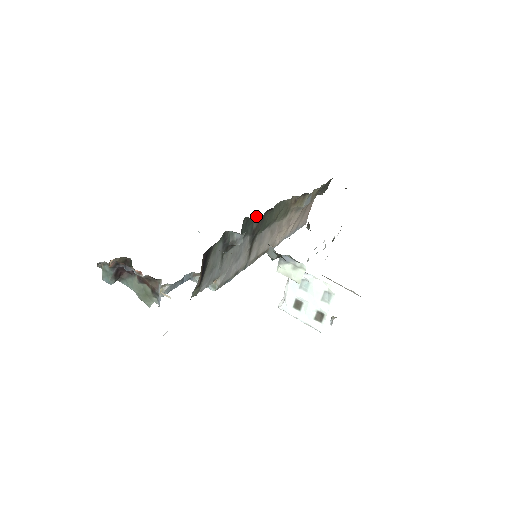
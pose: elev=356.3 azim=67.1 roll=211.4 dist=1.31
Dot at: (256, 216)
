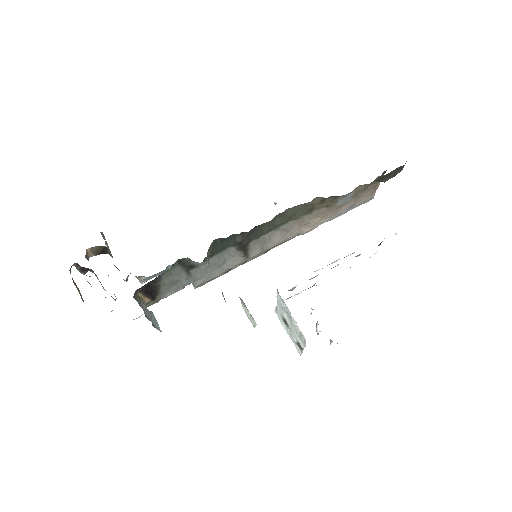
Dot at: occluded
